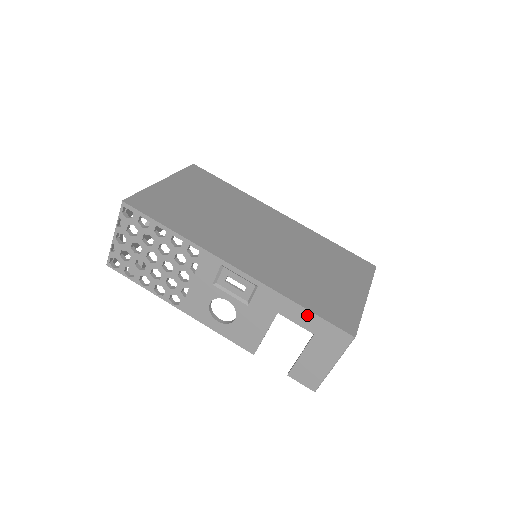
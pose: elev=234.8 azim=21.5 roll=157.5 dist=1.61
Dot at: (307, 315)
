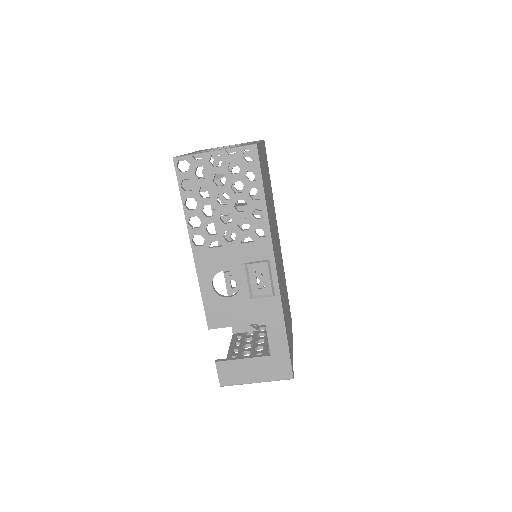
Dot at: (283, 342)
